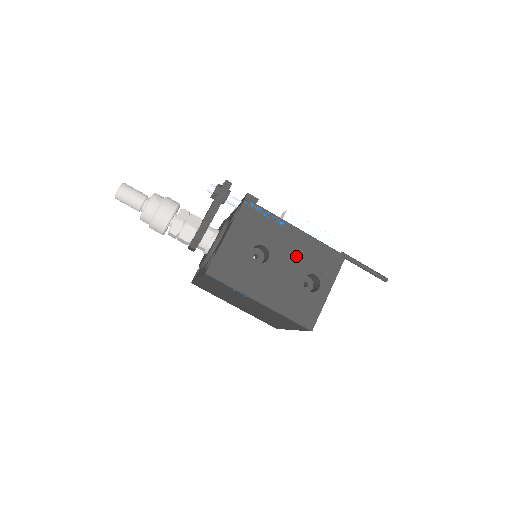
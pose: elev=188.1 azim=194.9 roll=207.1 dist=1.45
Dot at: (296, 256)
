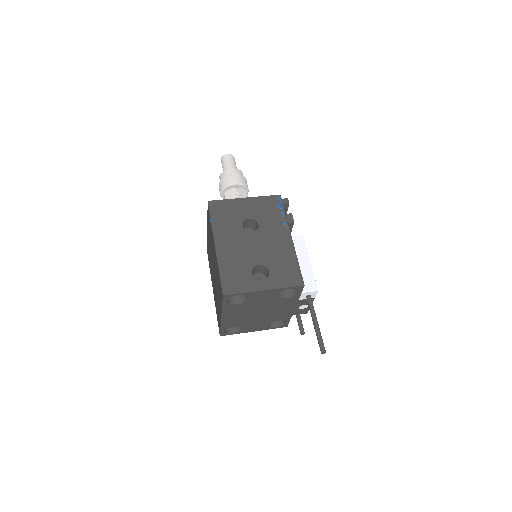
Dot at: (271, 249)
